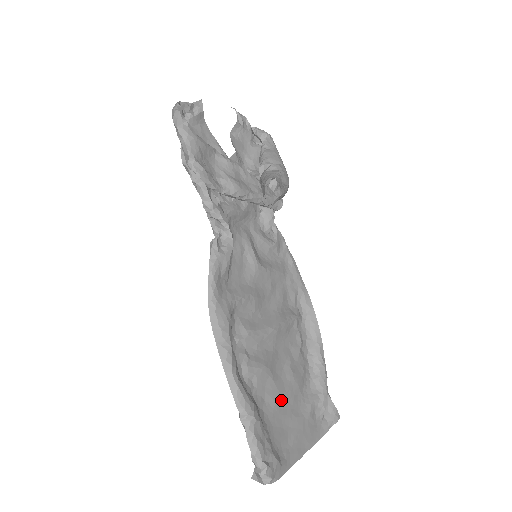
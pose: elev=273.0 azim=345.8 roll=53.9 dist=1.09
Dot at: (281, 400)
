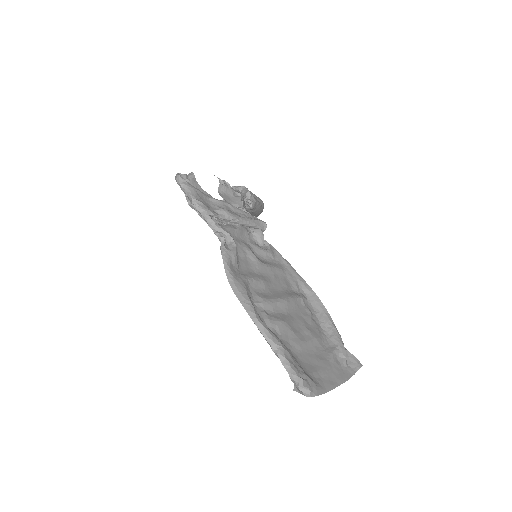
Dot at: (304, 346)
